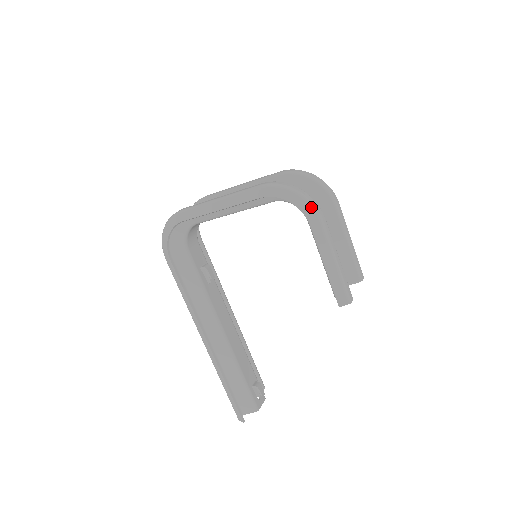
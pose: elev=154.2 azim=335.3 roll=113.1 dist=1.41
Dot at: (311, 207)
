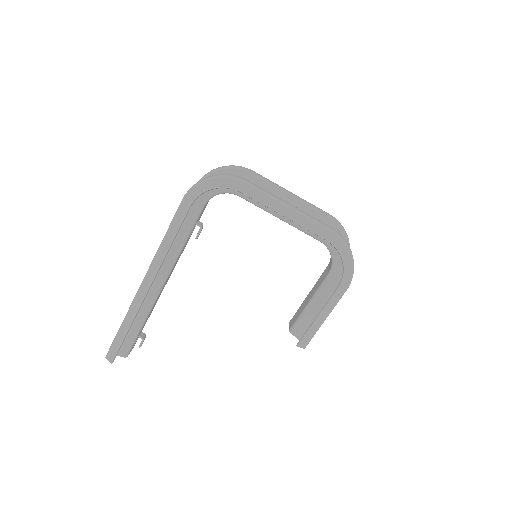
Dot at: (351, 277)
